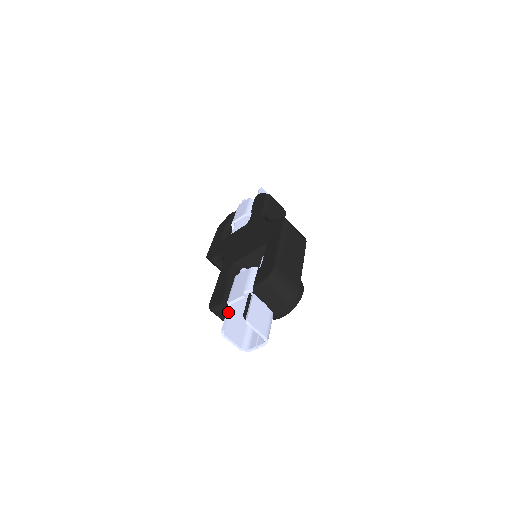
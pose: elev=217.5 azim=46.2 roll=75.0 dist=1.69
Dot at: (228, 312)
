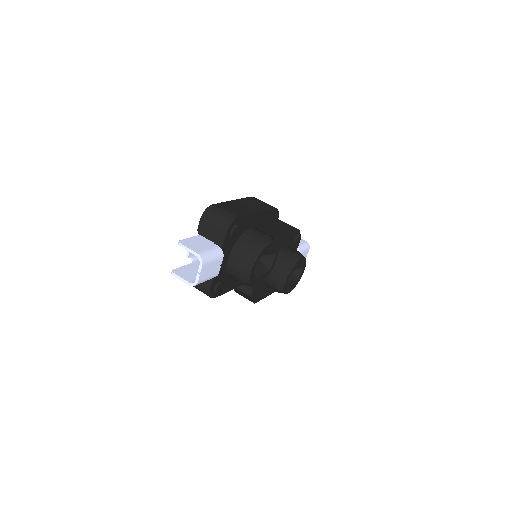
Dot at: (187, 264)
